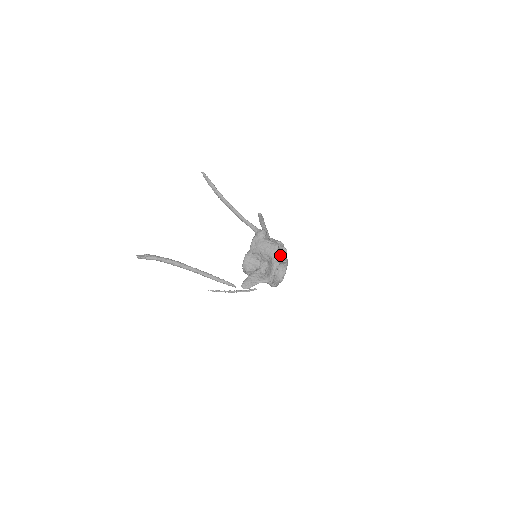
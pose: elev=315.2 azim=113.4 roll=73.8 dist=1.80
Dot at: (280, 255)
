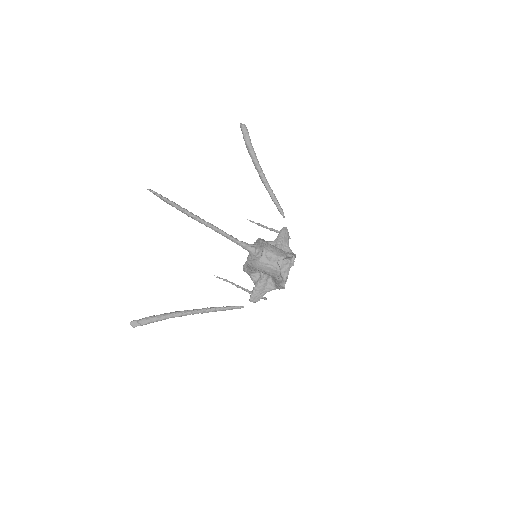
Dot at: (284, 259)
